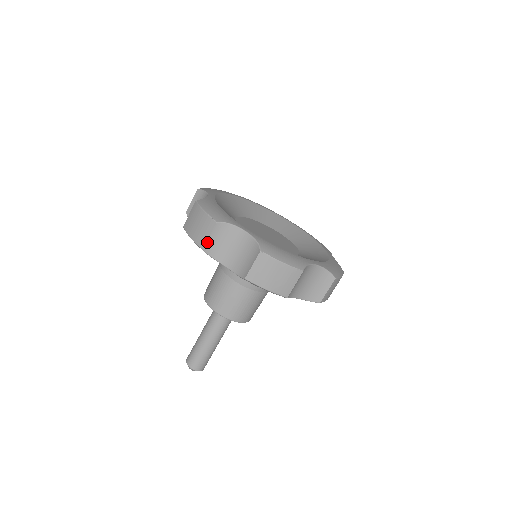
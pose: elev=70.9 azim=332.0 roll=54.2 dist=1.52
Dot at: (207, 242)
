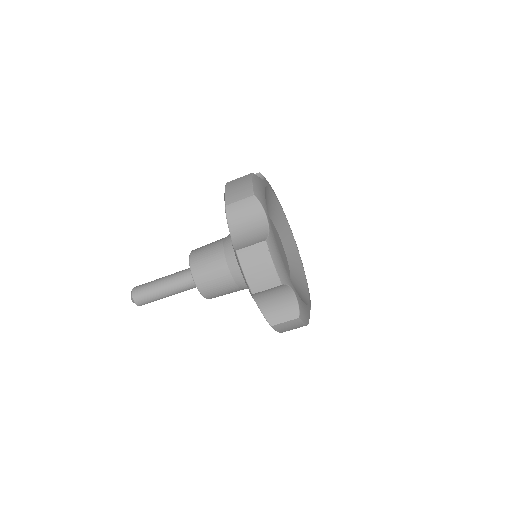
Dot at: (261, 291)
